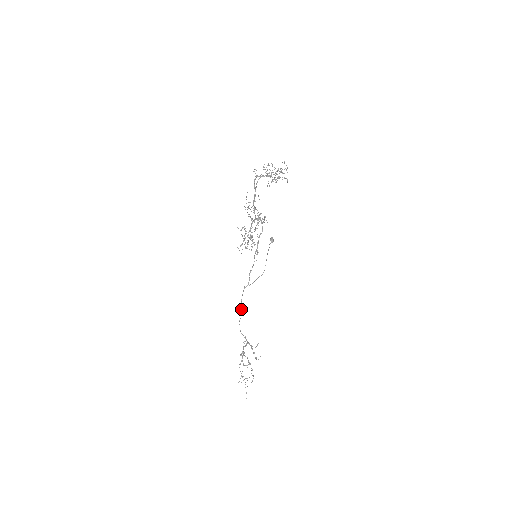
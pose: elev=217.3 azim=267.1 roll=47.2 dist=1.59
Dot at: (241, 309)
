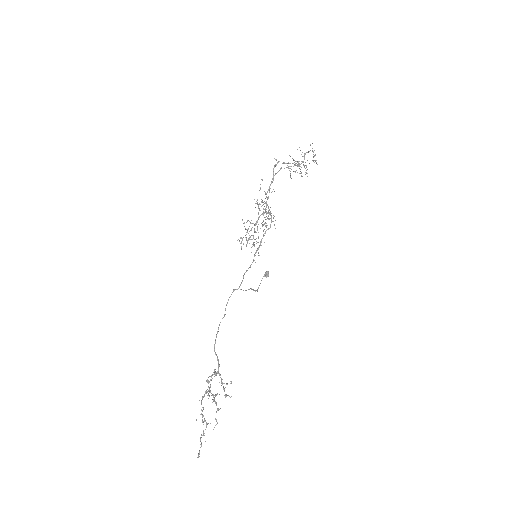
Dot at: (223, 317)
